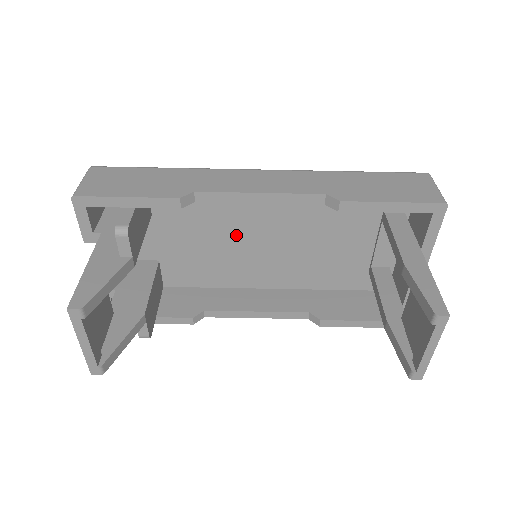
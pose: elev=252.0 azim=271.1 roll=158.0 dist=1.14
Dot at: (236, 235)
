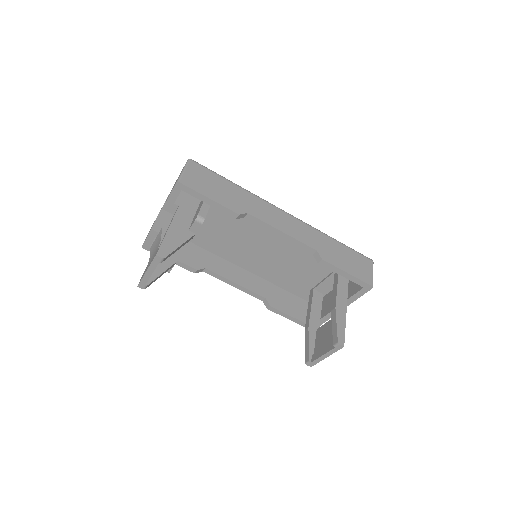
Dot at: (249, 236)
